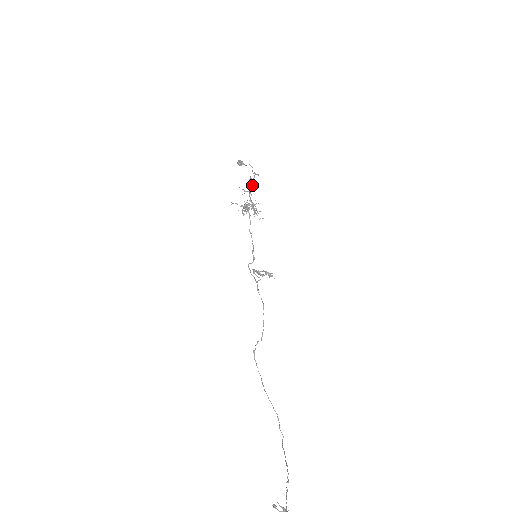
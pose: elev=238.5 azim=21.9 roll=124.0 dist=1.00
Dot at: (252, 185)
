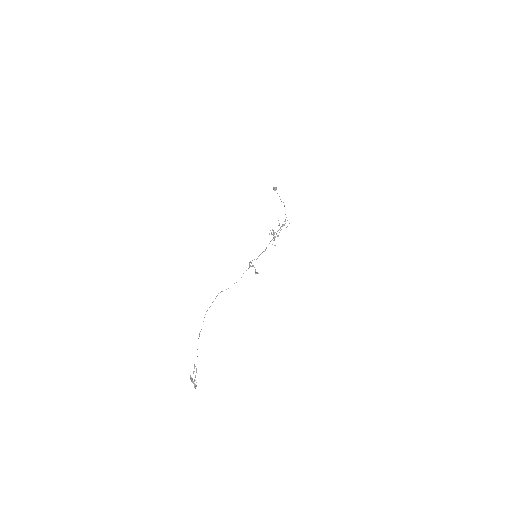
Dot at: (283, 225)
